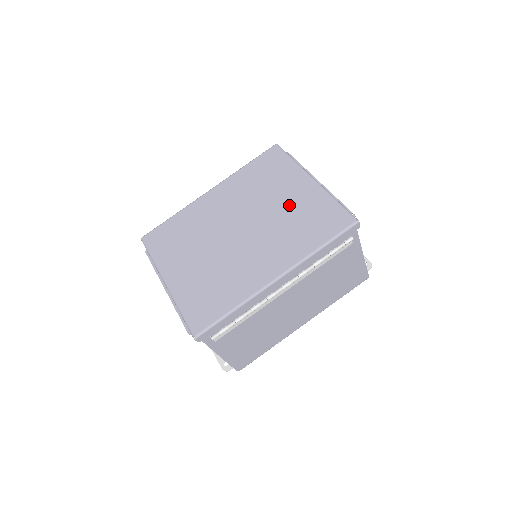
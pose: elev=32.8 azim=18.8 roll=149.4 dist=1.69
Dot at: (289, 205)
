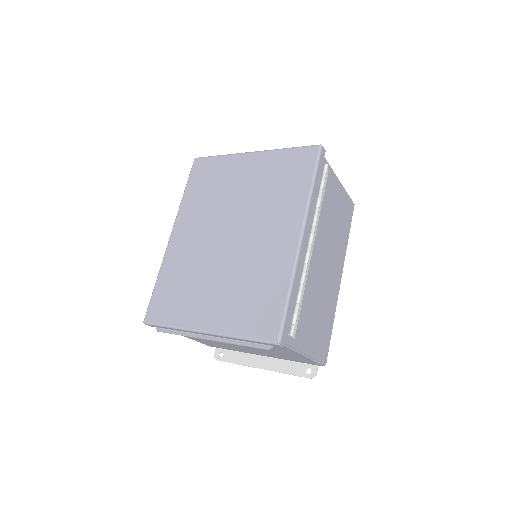
Dot at: (253, 184)
